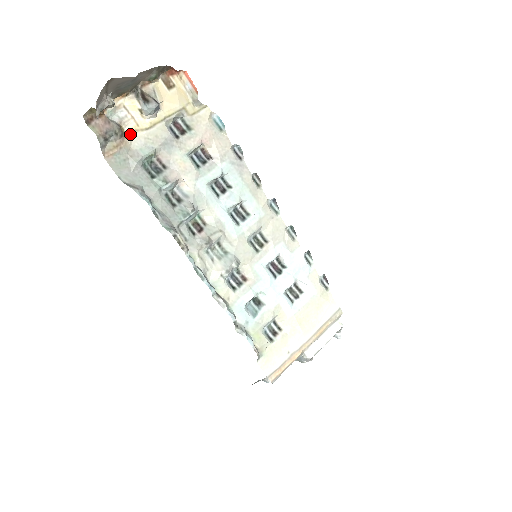
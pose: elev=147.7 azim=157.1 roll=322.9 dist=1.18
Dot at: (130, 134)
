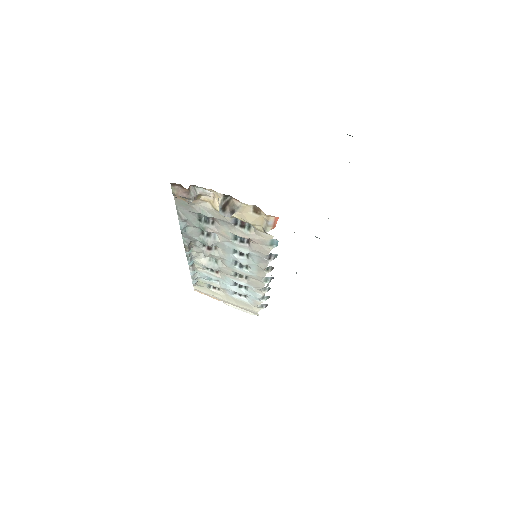
Dot at: (204, 200)
